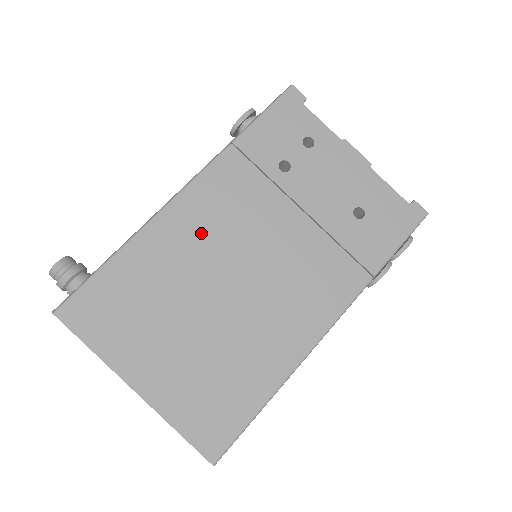
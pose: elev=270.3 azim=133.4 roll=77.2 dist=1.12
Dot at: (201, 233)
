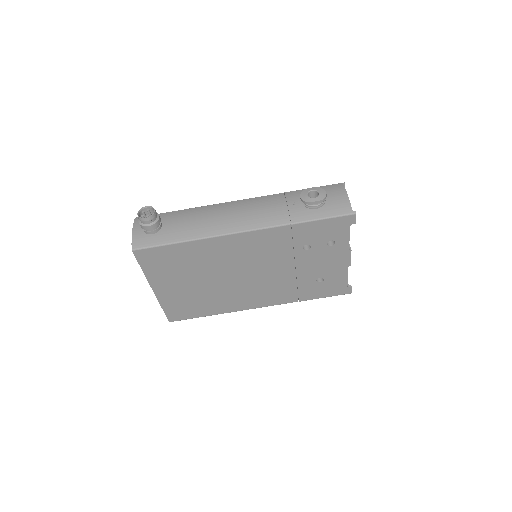
Dot at: (235, 254)
